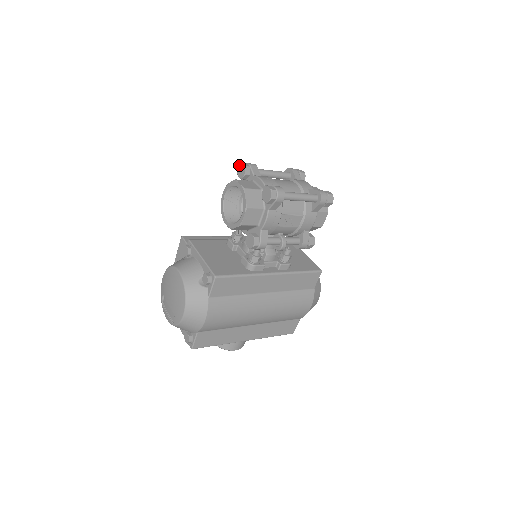
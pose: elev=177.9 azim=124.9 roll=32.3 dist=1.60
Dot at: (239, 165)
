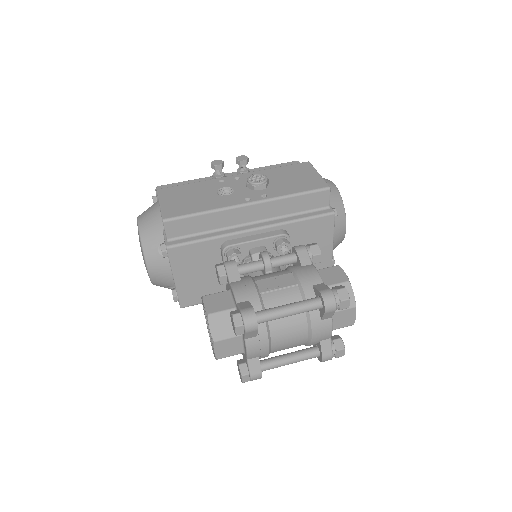
Dot at: (233, 321)
